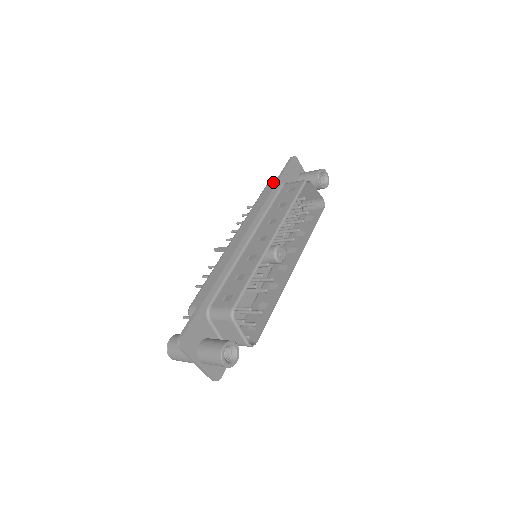
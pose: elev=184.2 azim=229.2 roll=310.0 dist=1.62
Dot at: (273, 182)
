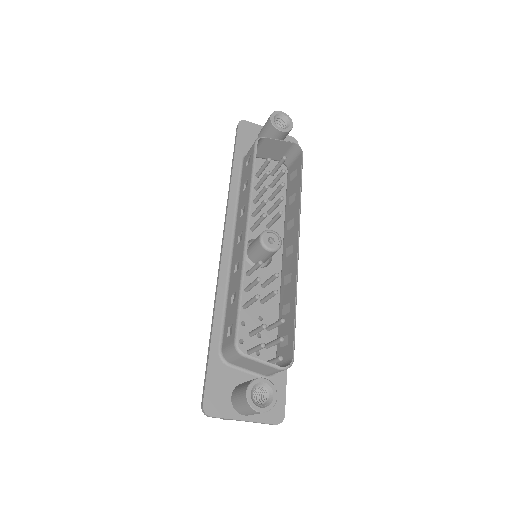
Dot at: occluded
